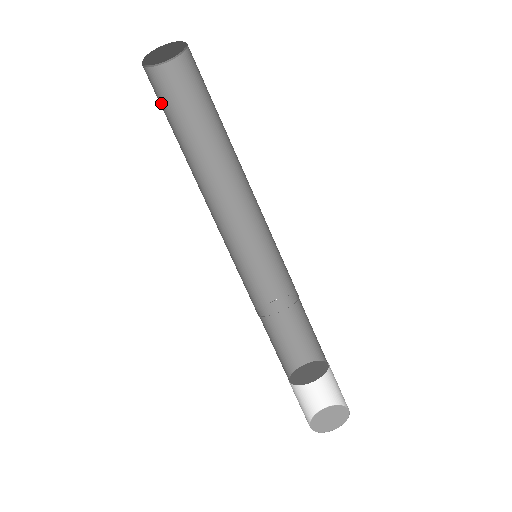
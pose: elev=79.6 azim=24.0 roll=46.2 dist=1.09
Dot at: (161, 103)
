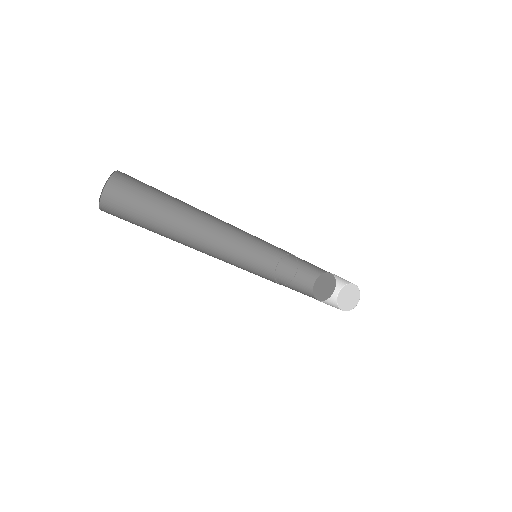
Dot at: (130, 213)
